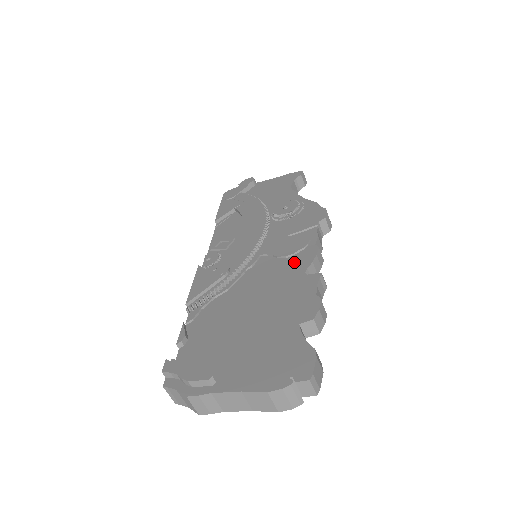
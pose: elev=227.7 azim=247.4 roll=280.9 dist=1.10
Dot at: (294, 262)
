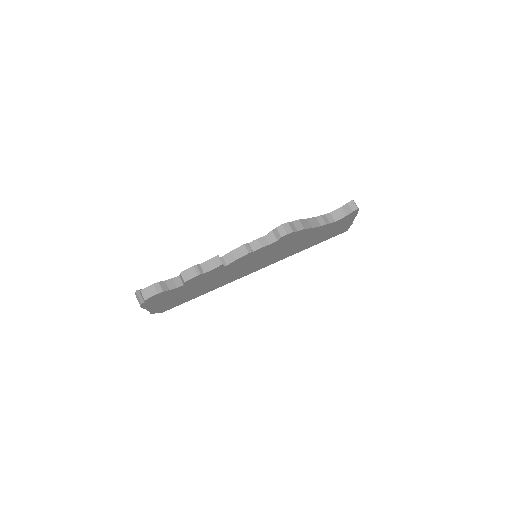
Dot at: occluded
